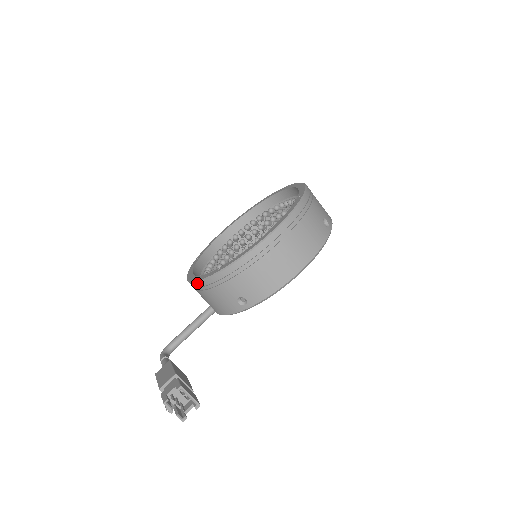
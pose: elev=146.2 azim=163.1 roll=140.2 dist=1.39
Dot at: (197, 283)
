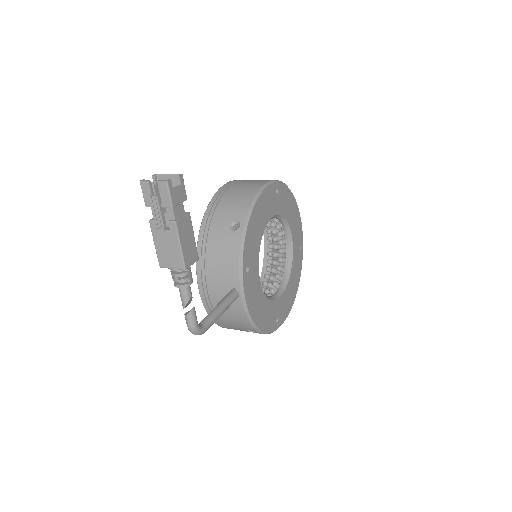
Dot at: (197, 261)
